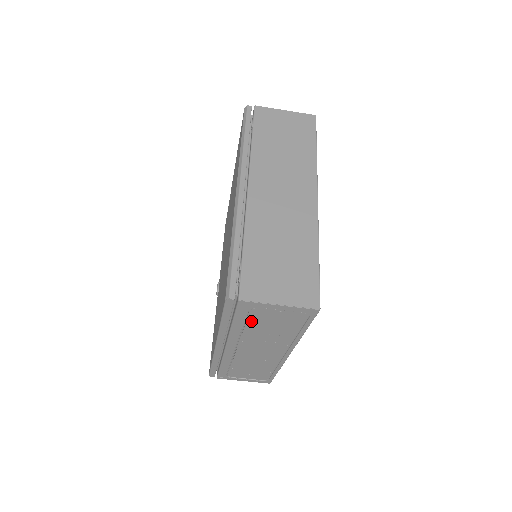
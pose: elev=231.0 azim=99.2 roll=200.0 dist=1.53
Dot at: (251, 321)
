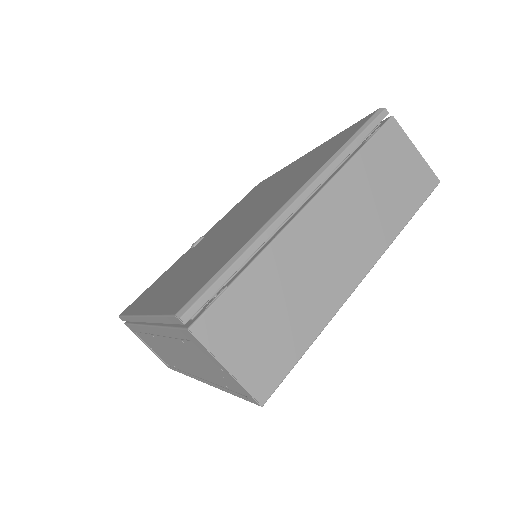
Dot at: (187, 344)
